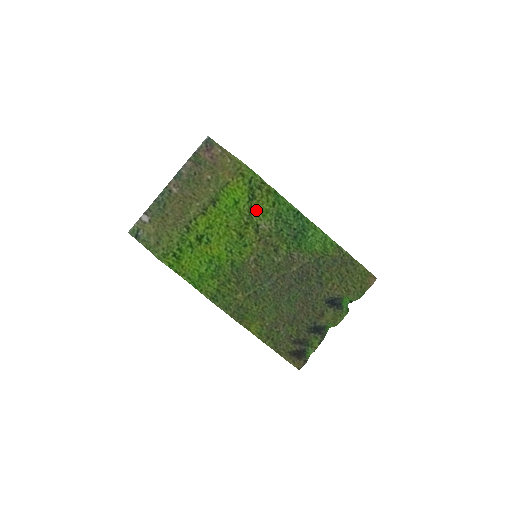
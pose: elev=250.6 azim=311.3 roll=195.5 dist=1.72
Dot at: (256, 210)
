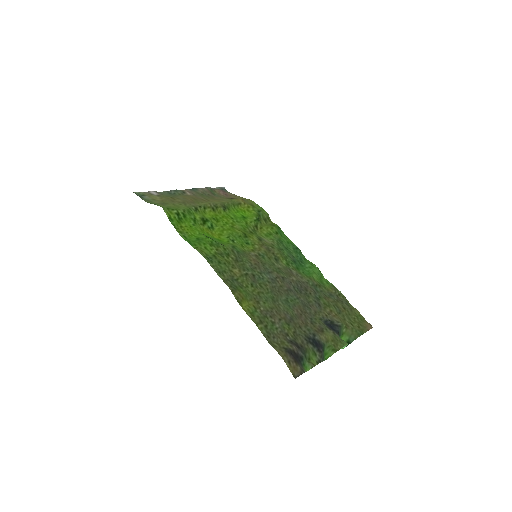
Dot at: (260, 231)
